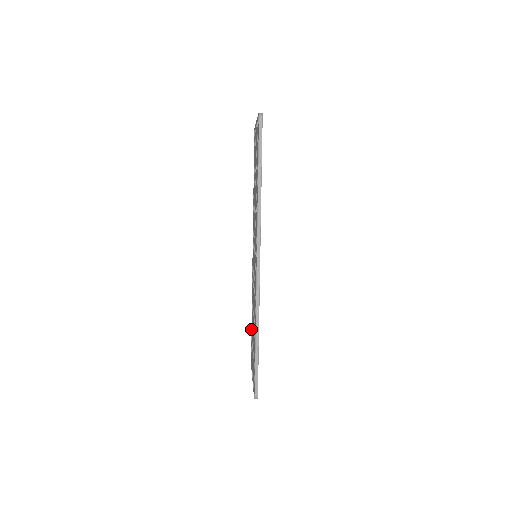
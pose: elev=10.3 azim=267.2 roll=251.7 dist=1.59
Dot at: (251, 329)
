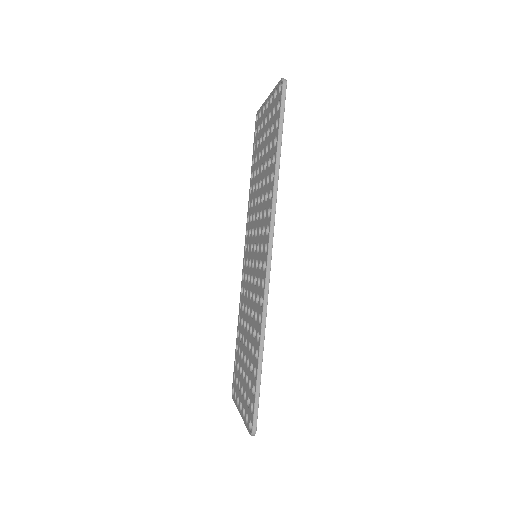
Dot at: (235, 351)
